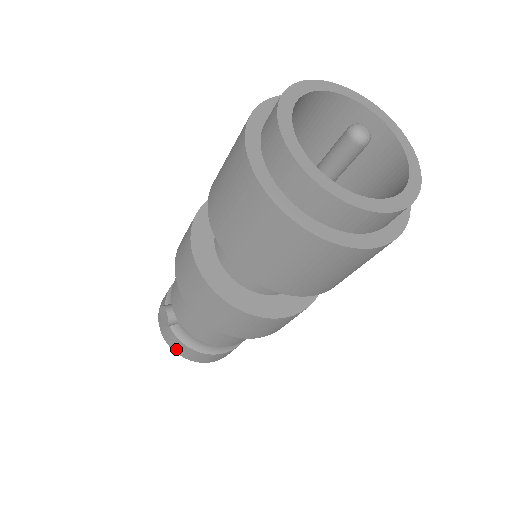
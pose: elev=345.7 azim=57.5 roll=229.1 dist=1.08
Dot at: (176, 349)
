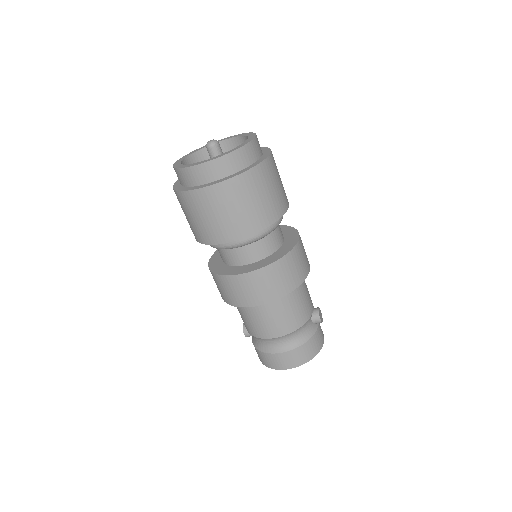
Dot at: (260, 359)
